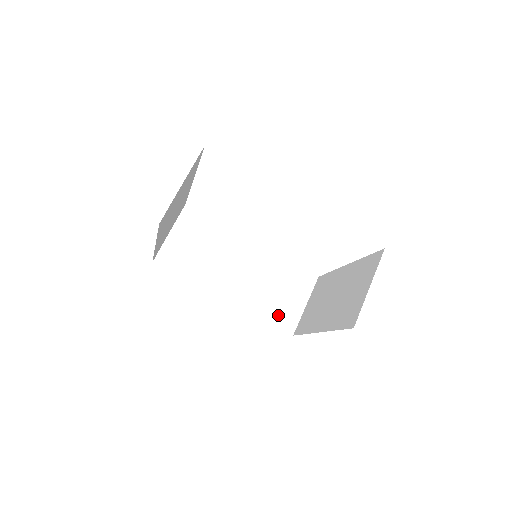
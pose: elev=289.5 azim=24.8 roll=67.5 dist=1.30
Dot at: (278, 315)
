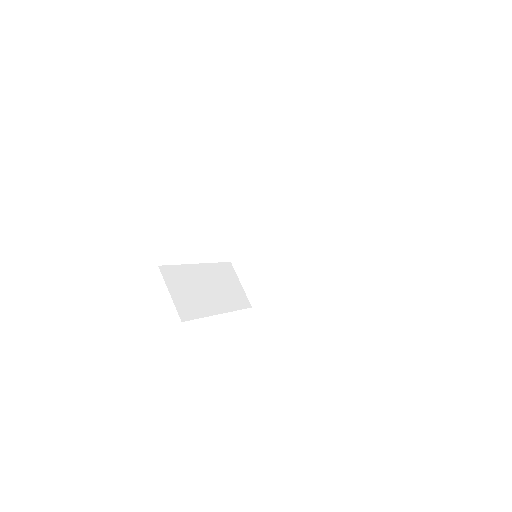
Dot at: (330, 248)
